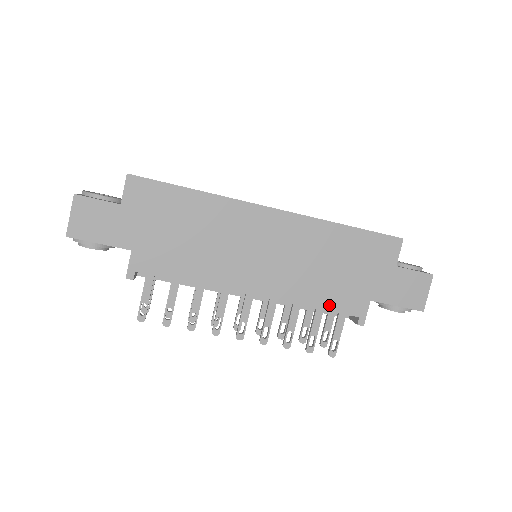
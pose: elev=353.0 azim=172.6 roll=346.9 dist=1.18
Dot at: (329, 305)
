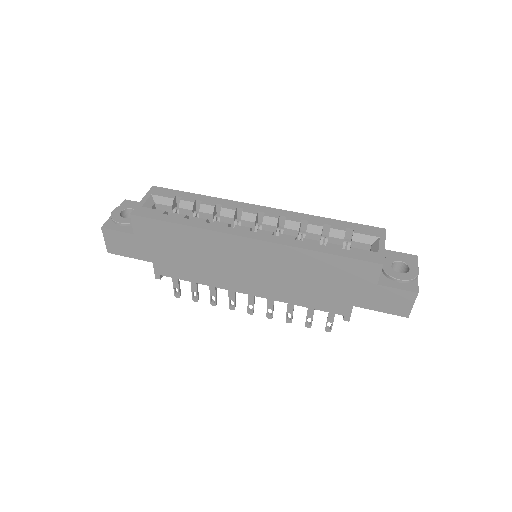
Dot at: (315, 306)
